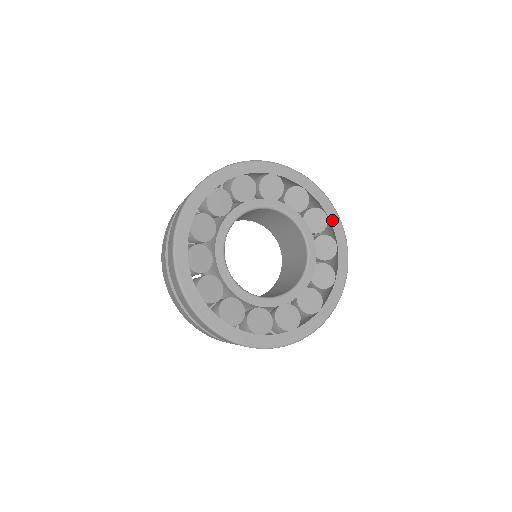
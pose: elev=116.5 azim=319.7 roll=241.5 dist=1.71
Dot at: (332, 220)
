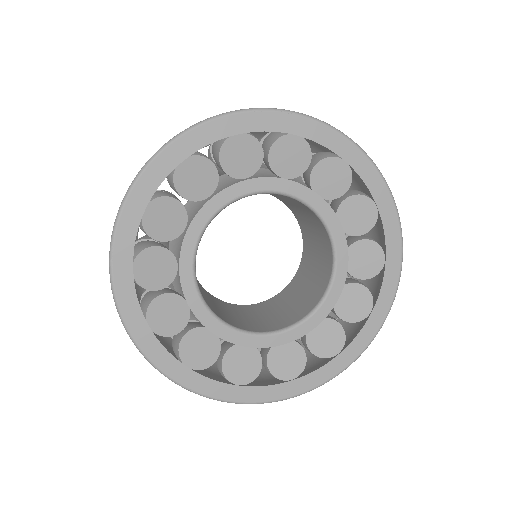
Dot at: (388, 273)
